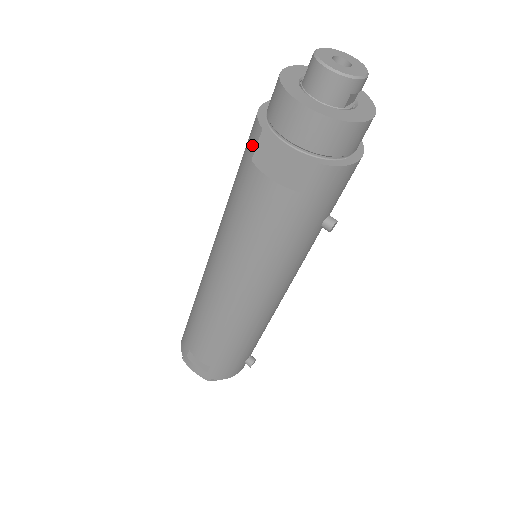
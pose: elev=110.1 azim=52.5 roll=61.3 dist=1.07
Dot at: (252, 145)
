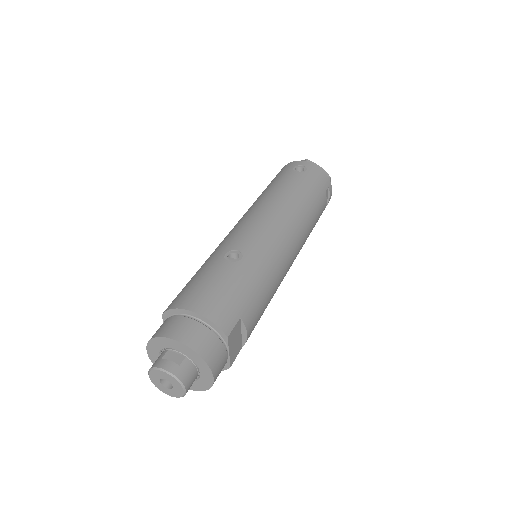
Dot at: (173, 300)
